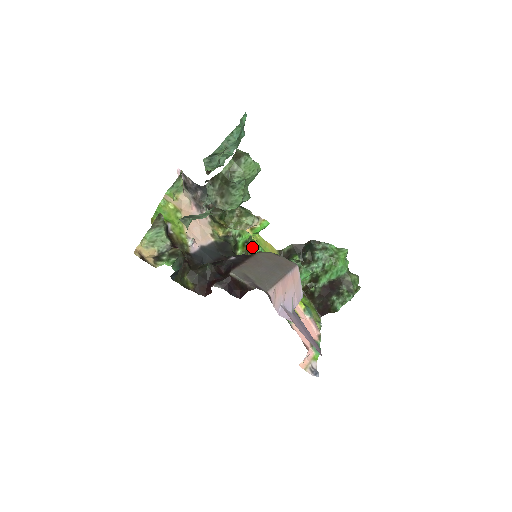
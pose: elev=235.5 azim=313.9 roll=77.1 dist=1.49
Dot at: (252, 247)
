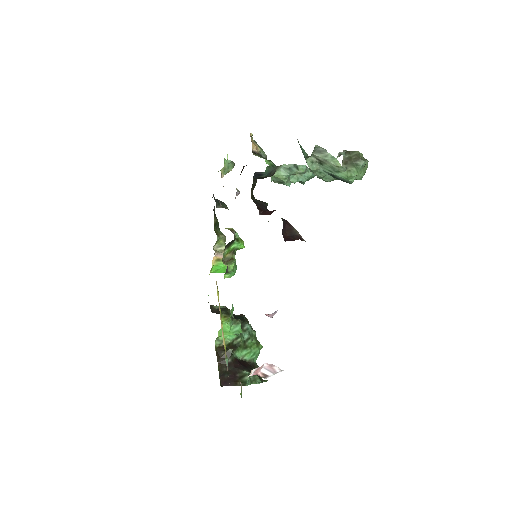
Dot at: (235, 259)
